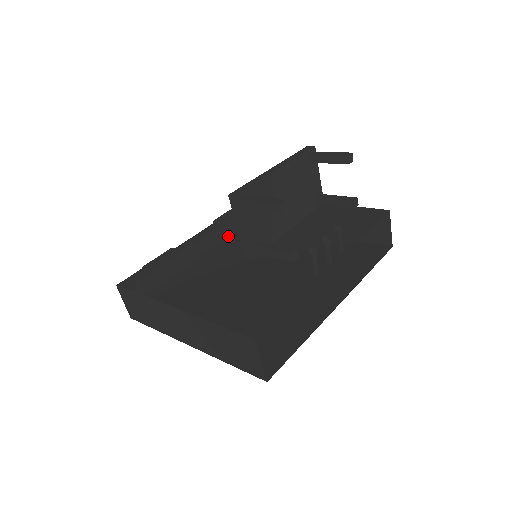
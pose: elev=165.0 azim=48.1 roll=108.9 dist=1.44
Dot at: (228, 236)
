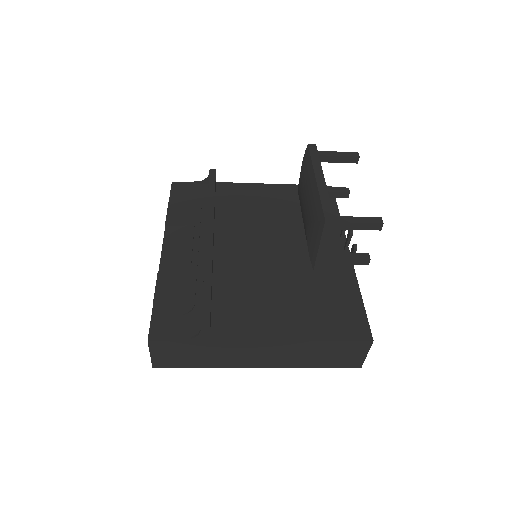
Dot at: occluded
